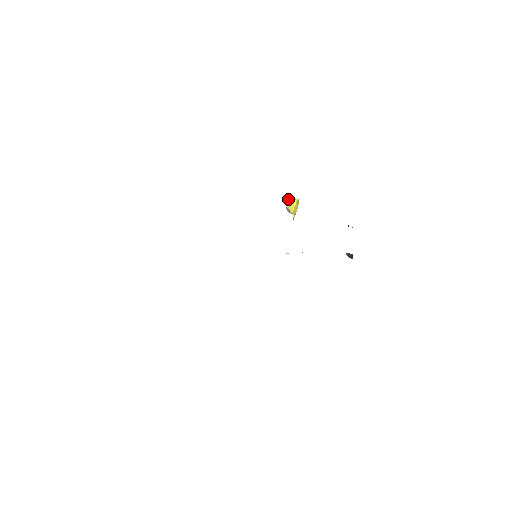
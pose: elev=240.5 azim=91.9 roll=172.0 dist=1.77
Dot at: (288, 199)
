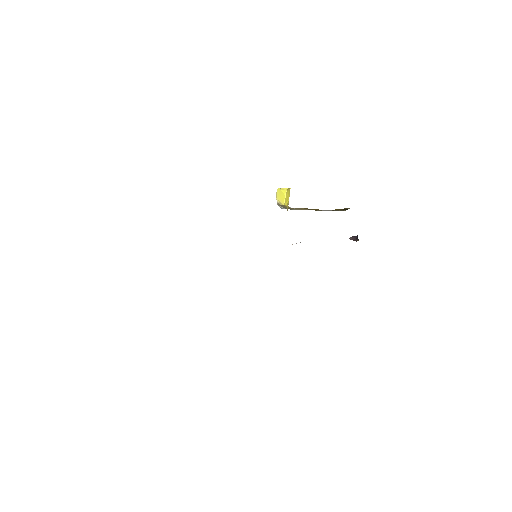
Dot at: (277, 193)
